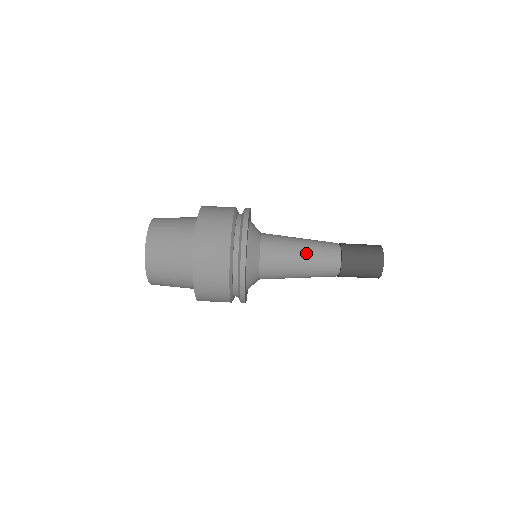
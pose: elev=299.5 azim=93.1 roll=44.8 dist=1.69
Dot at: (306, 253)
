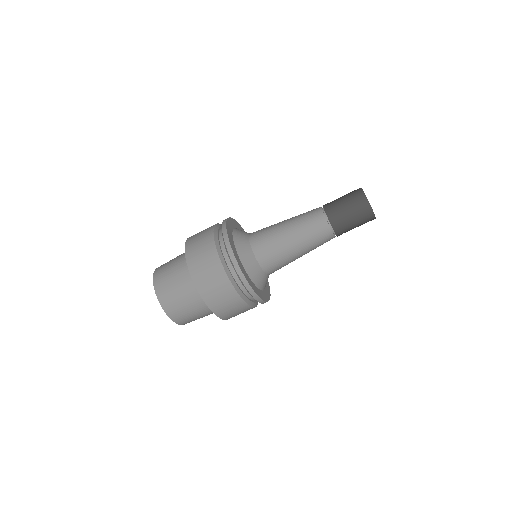
Dot at: (295, 235)
